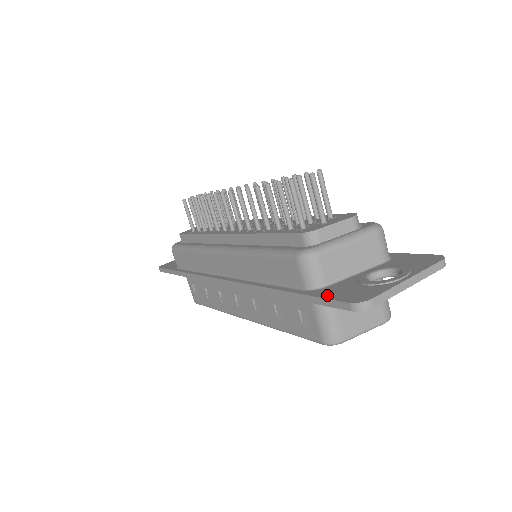
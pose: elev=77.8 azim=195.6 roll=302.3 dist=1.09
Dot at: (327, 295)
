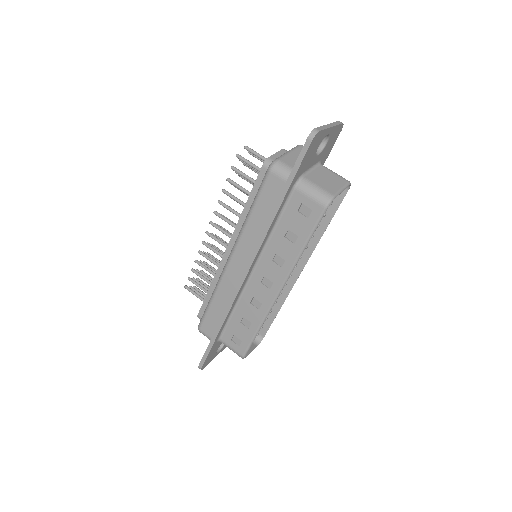
Dot at: (298, 160)
